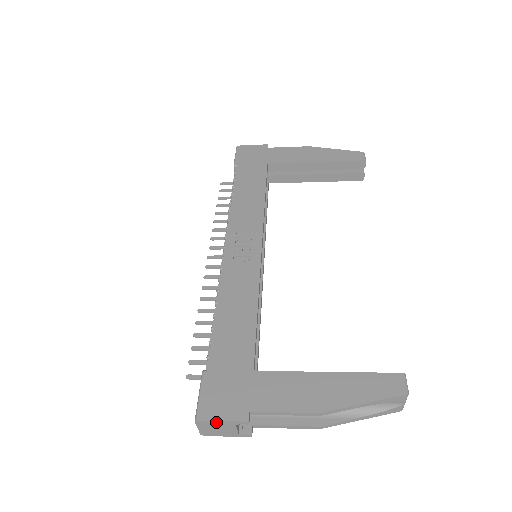
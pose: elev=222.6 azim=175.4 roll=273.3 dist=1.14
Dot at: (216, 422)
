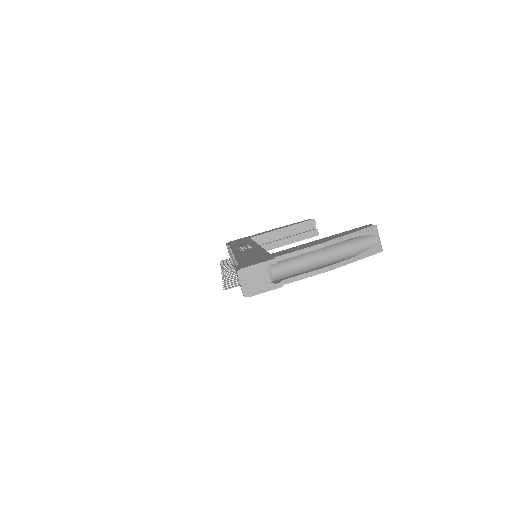
Dot at: (252, 268)
